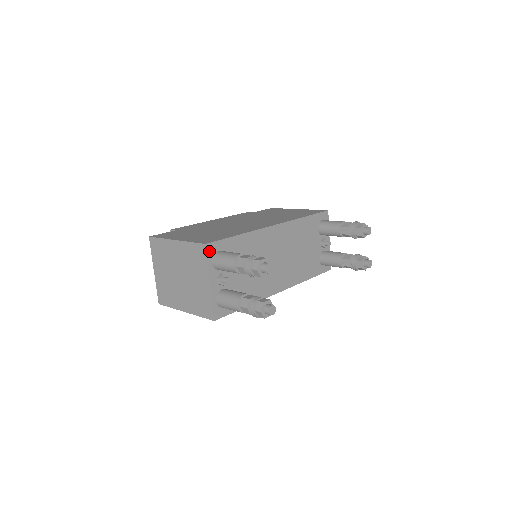
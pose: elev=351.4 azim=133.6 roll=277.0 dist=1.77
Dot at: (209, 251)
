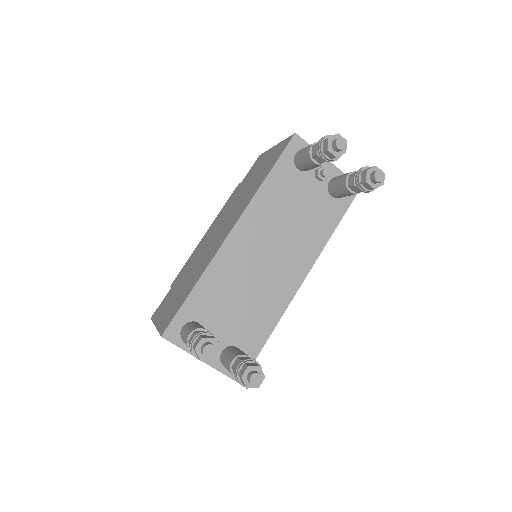
Dot at: (172, 337)
